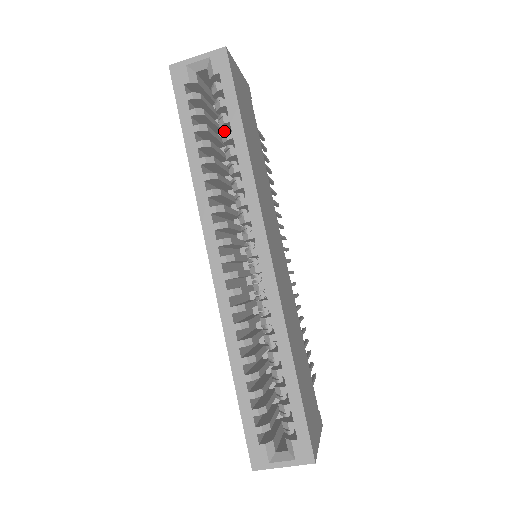
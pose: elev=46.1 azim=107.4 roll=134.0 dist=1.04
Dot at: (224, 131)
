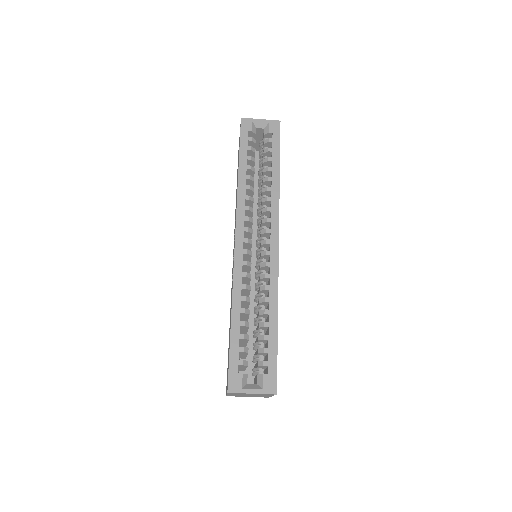
Dot at: (264, 167)
